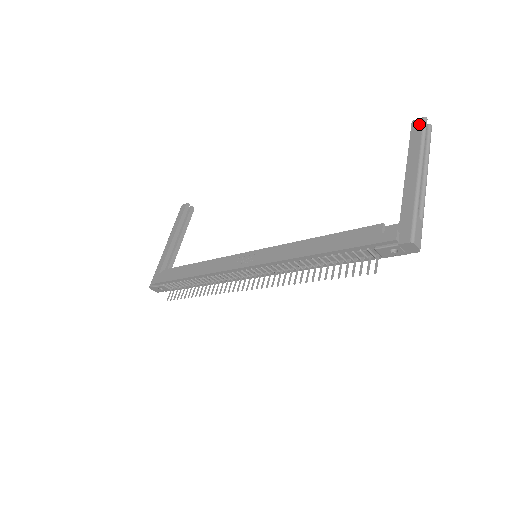
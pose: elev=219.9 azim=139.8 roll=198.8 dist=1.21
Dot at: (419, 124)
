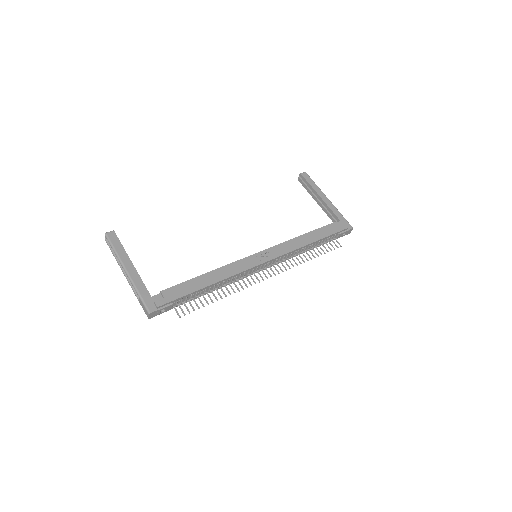
Dot at: (307, 175)
